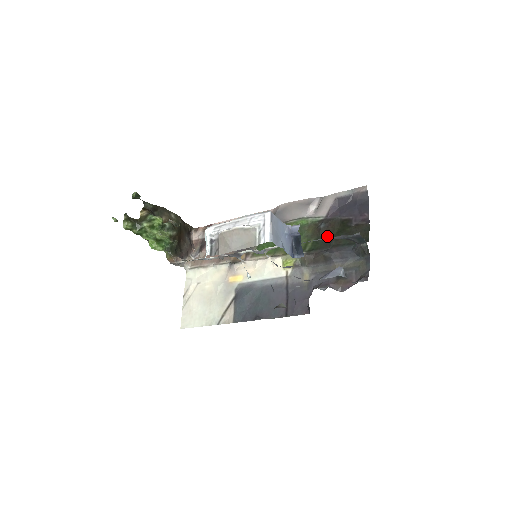
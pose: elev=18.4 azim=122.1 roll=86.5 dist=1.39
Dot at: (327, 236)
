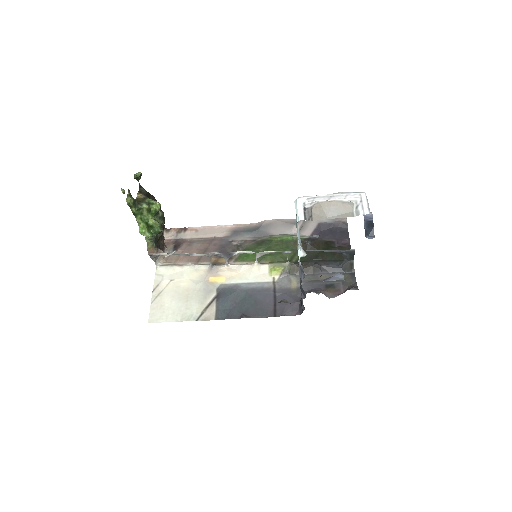
Dot at: (313, 252)
